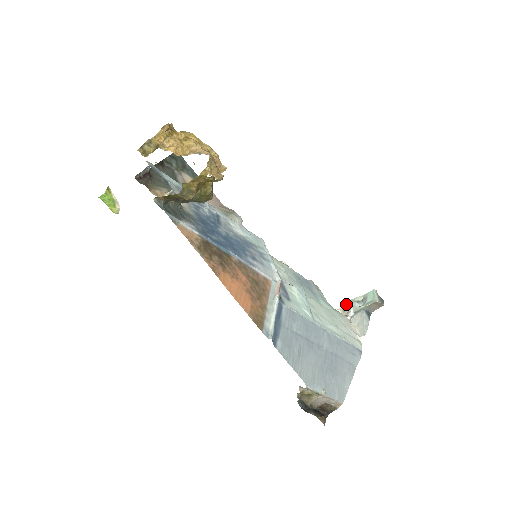
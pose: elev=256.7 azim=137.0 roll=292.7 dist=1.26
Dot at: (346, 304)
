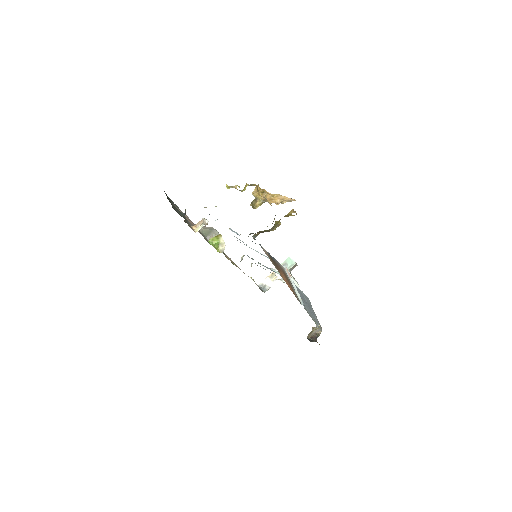
Dot at: (272, 272)
